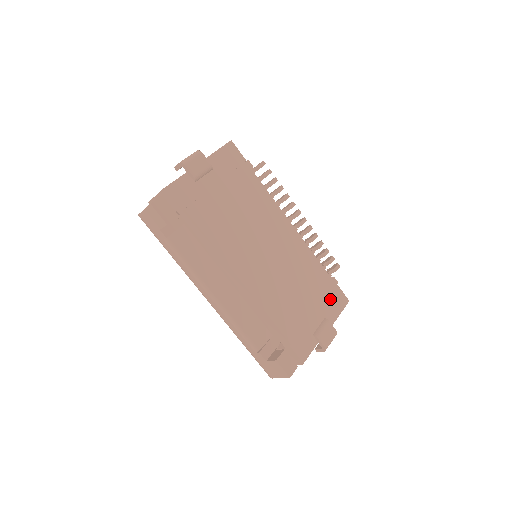
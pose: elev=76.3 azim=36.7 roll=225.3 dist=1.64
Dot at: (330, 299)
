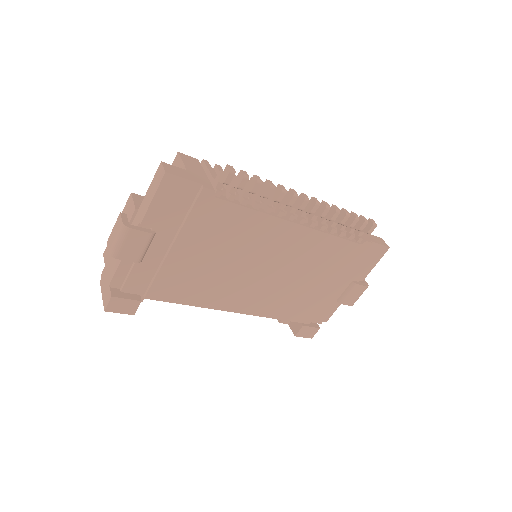
Dot at: (360, 261)
